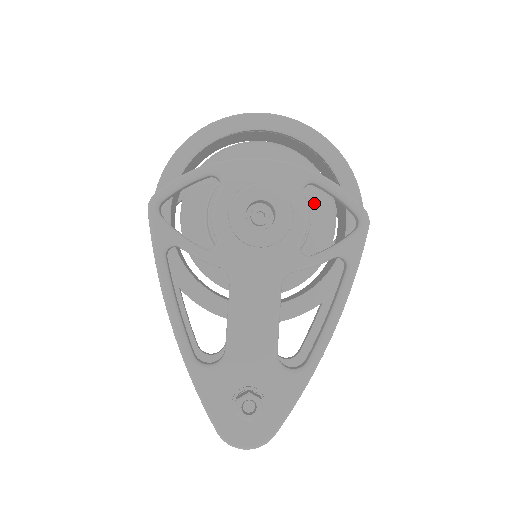
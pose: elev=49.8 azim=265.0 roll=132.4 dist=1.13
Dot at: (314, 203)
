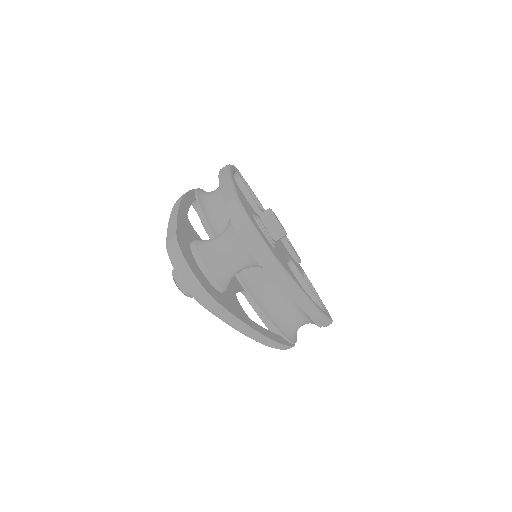
Dot at: occluded
